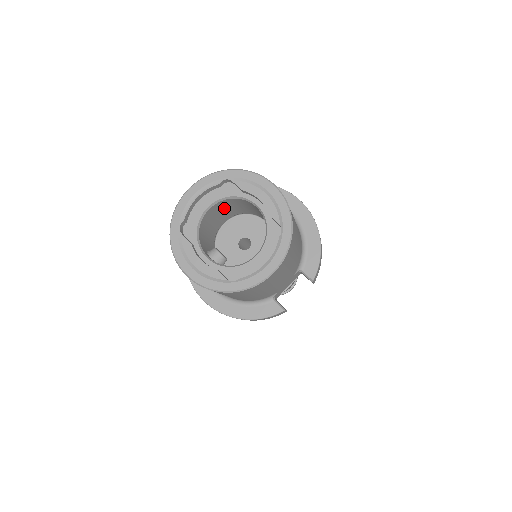
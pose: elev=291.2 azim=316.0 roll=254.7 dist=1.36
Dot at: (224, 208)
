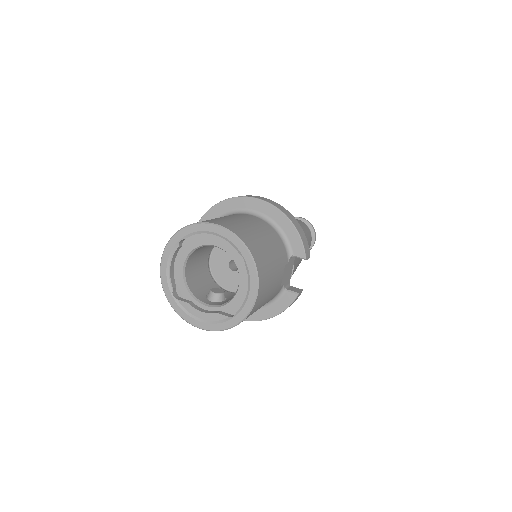
Dot at: (198, 255)
